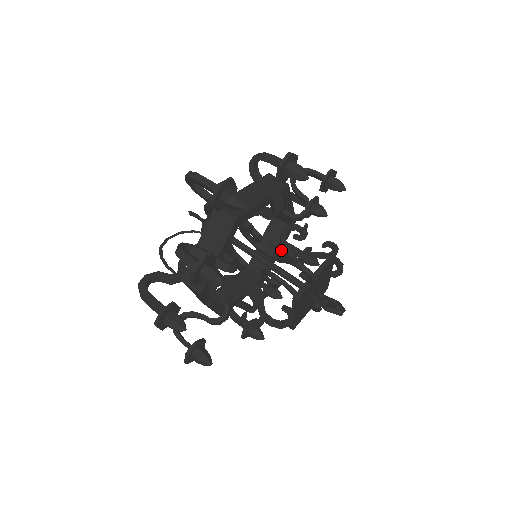
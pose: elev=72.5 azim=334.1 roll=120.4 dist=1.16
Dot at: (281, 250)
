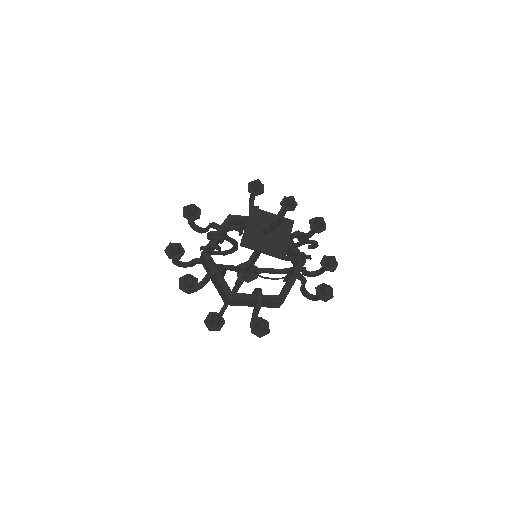
Dot at: (208, 238)
